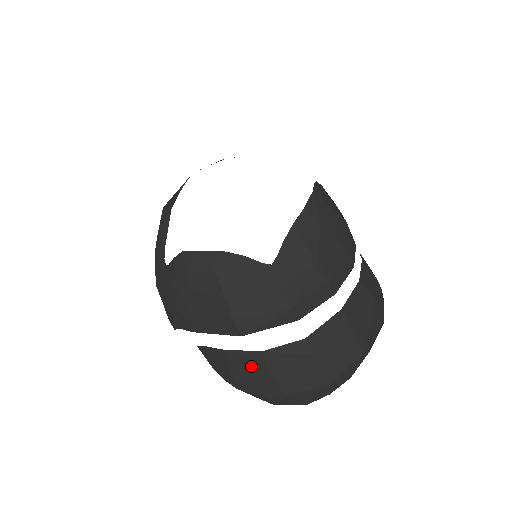
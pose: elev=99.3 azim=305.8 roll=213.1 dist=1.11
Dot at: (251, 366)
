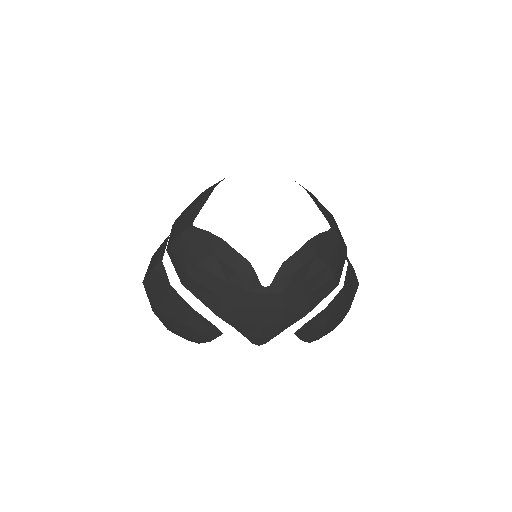
Dot at: (337, 305)
